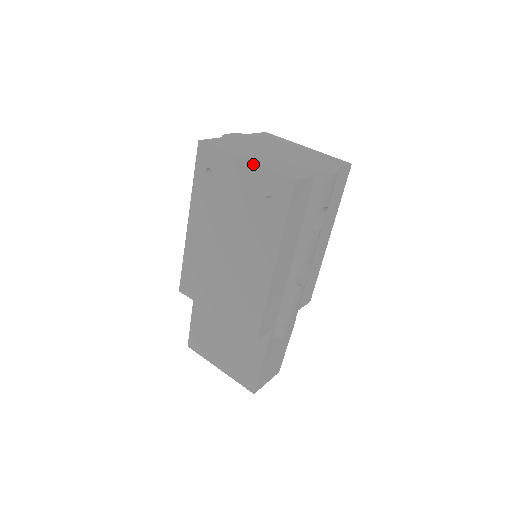
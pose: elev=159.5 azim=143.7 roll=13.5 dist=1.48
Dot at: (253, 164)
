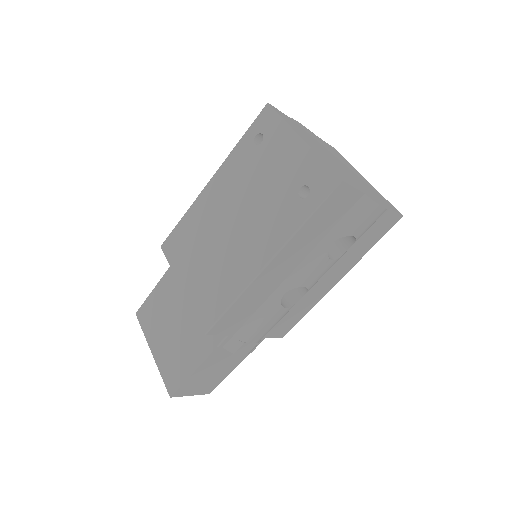
Dot at: (309, 146)
